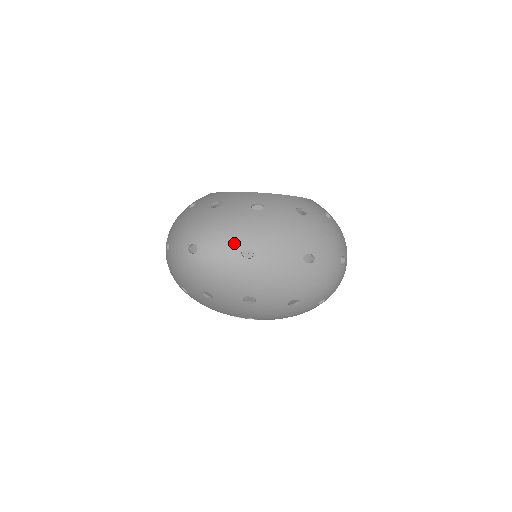
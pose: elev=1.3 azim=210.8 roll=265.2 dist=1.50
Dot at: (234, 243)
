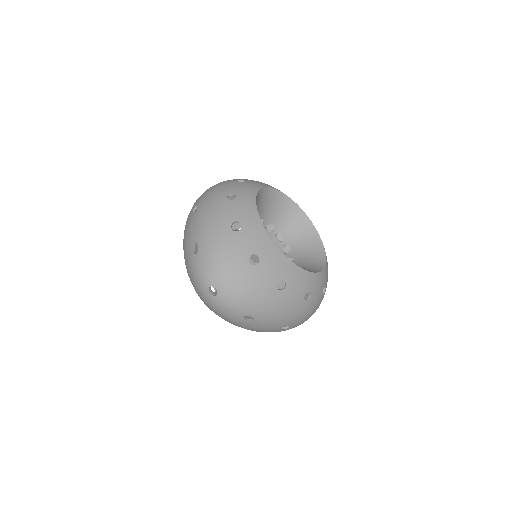
Dot at: (244, 310)
